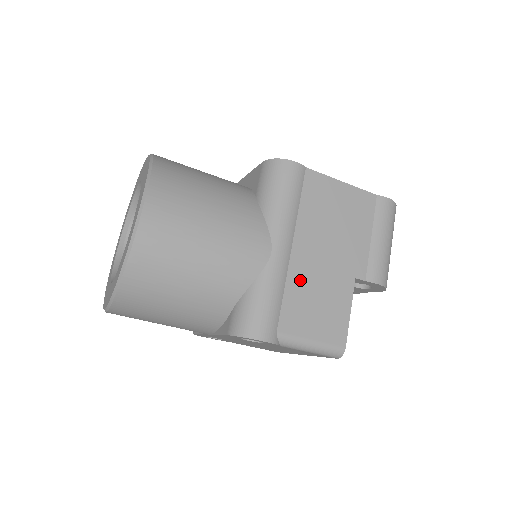
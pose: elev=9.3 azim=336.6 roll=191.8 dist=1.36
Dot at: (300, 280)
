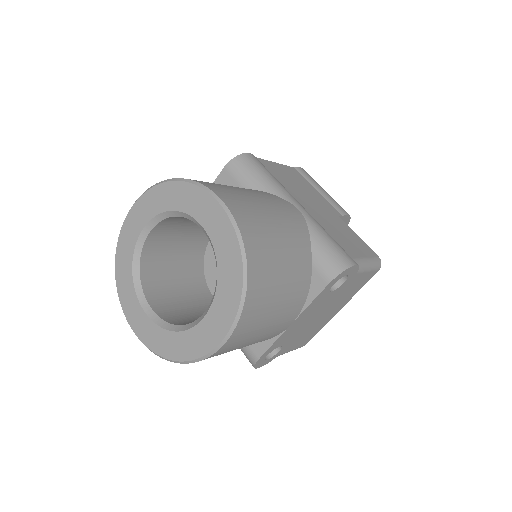
Dot at: (324, 224)
